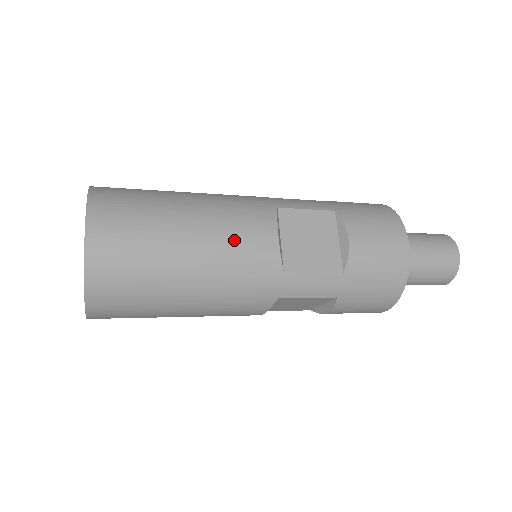
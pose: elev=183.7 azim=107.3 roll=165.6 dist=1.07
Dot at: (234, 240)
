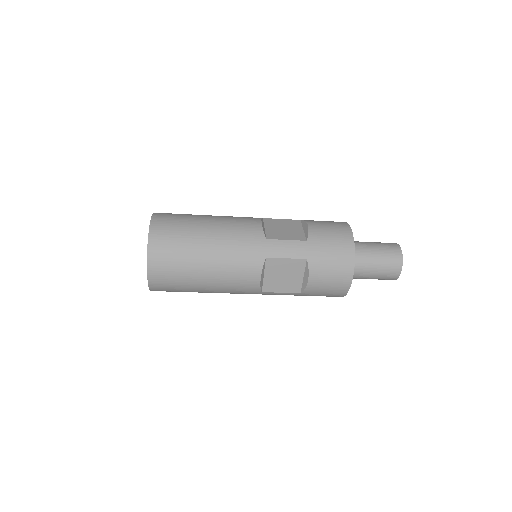
Dot at: (234, 223)
